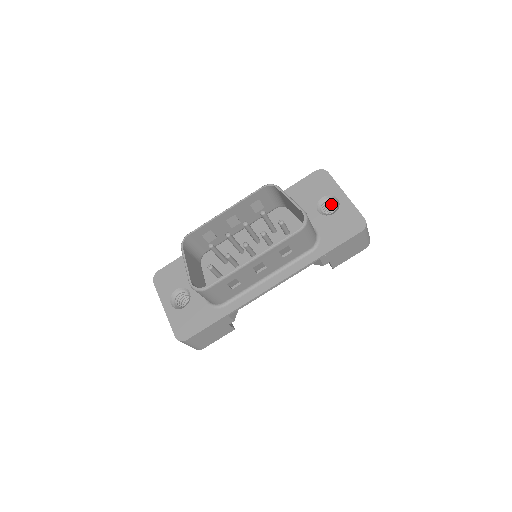
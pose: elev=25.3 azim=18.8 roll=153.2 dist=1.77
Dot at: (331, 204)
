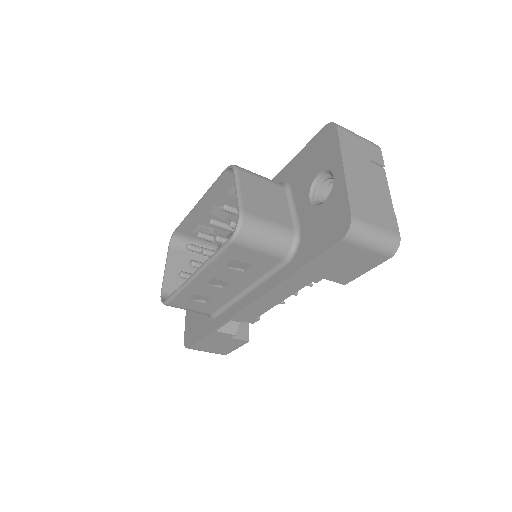
Dot at: occluded
